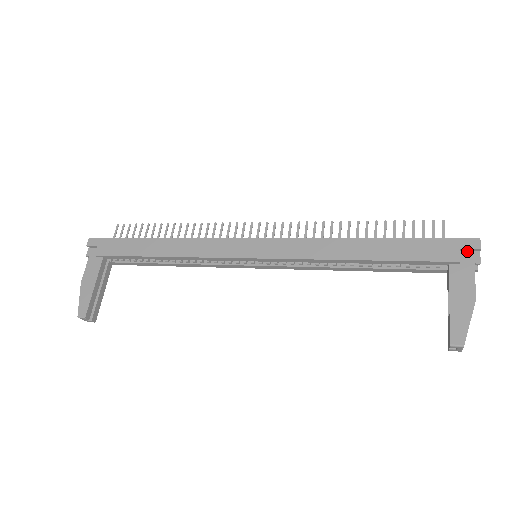
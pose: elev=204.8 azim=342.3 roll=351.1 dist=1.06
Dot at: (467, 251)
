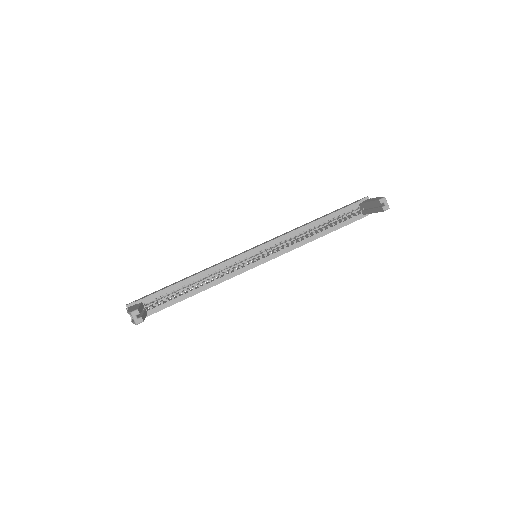
Dot at: (363, 201)
